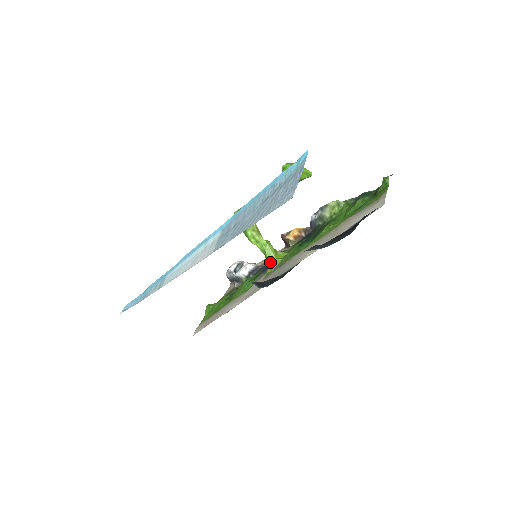
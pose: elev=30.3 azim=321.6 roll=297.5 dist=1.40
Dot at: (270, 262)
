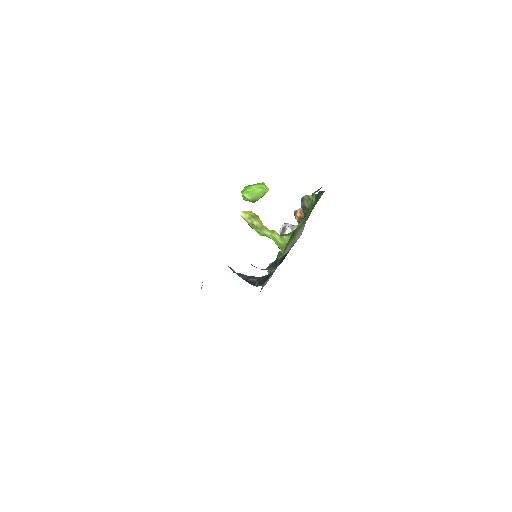
Dot at: (279, 248)
